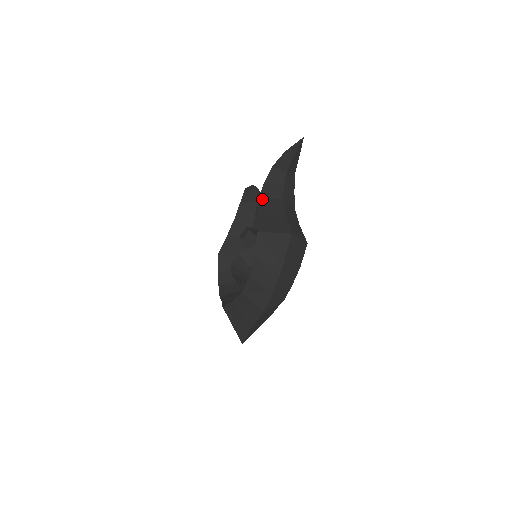
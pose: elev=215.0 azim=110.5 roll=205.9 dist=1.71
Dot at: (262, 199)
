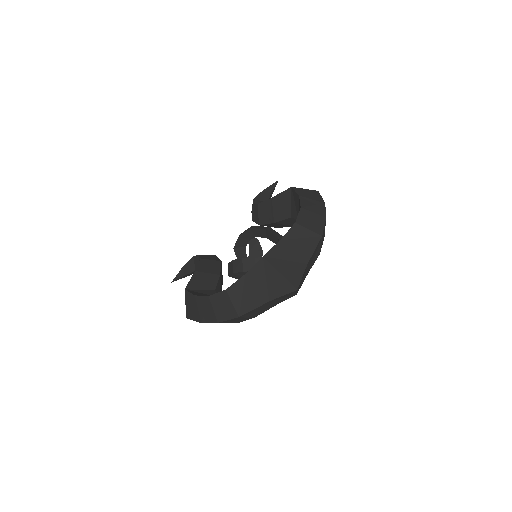
Dot at: (261, 204)
